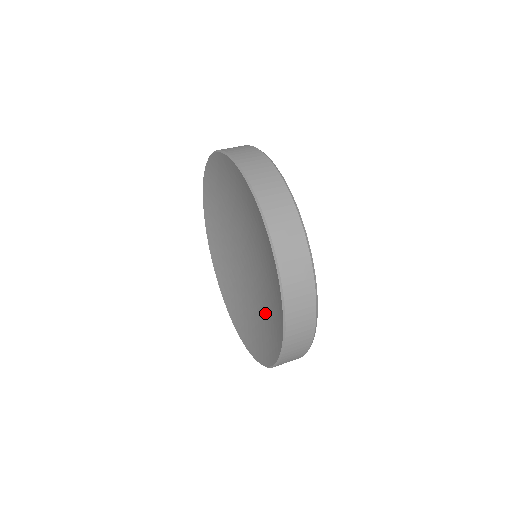
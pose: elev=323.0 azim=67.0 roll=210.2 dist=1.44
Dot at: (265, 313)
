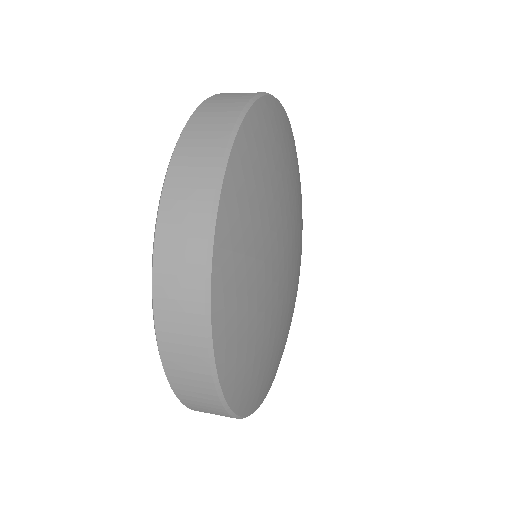
Dot at: occluded
